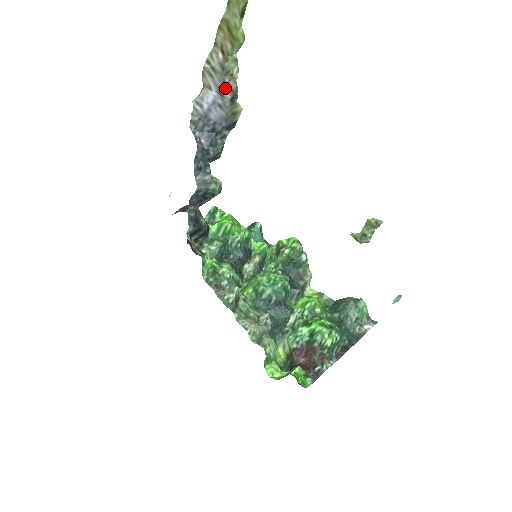
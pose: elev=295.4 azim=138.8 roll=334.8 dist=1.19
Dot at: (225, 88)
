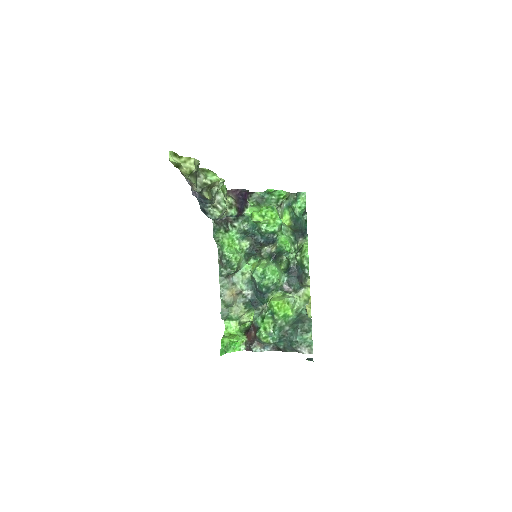
Dot at: (191, 185)
